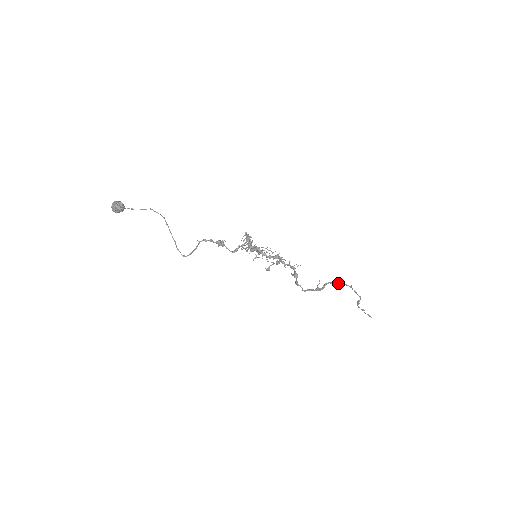
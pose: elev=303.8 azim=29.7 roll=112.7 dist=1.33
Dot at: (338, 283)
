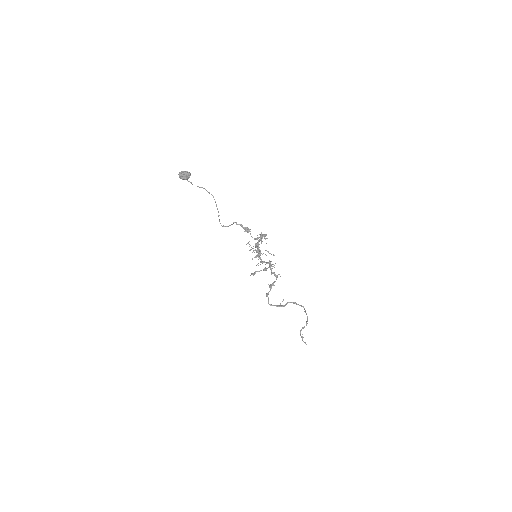
Dot at: (298, 304)
